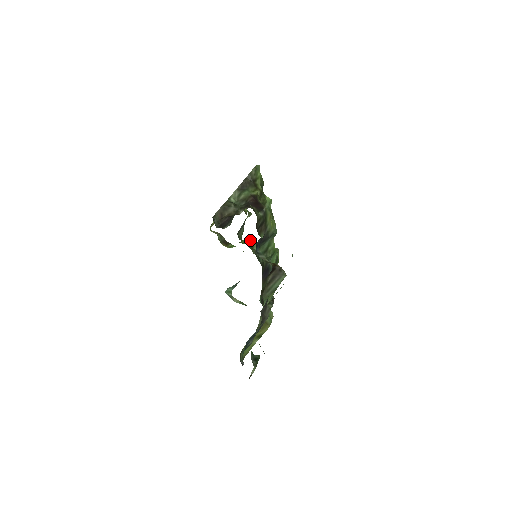
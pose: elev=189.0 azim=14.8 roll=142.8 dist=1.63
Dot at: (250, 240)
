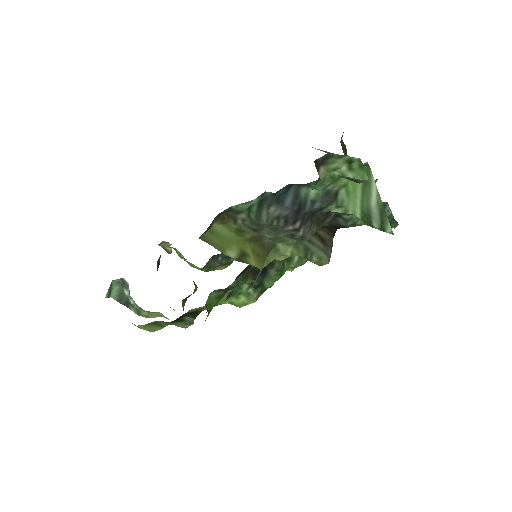
Dot at: occluded
